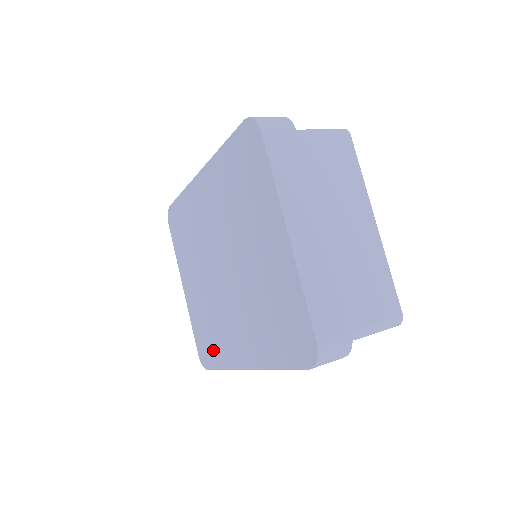
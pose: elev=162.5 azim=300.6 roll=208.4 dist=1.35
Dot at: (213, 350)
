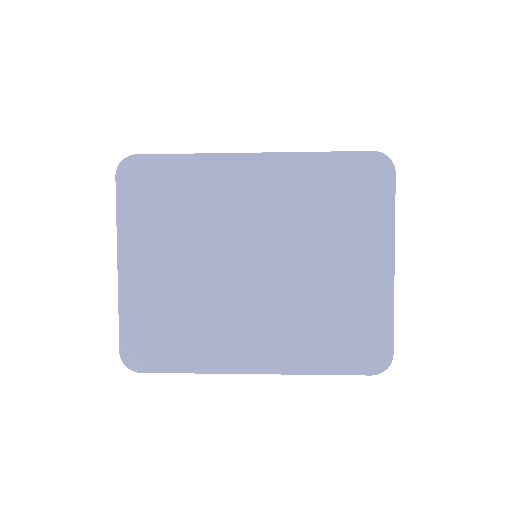
Dot at: (174, 349)
